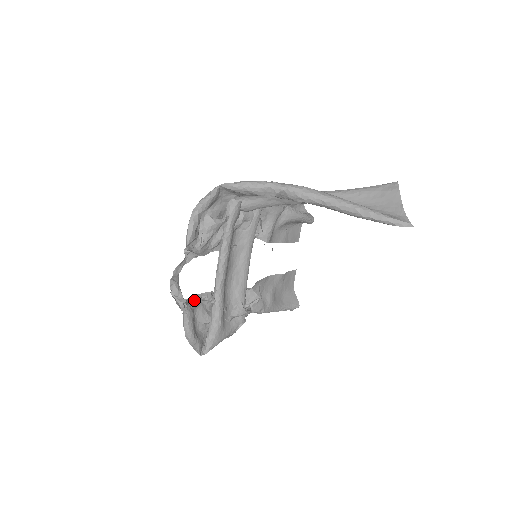
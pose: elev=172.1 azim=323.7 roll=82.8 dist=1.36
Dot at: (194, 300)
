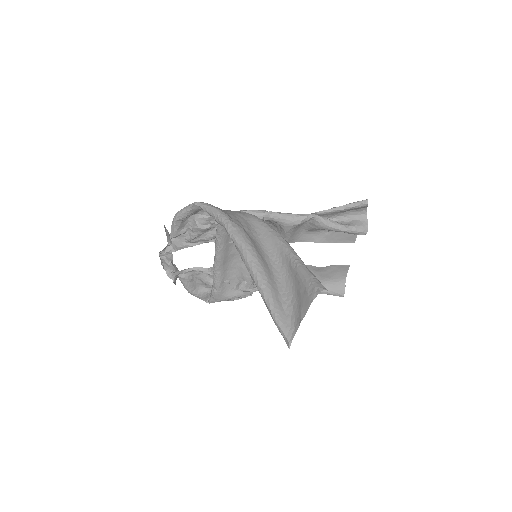
Dot at: (190, 271)
